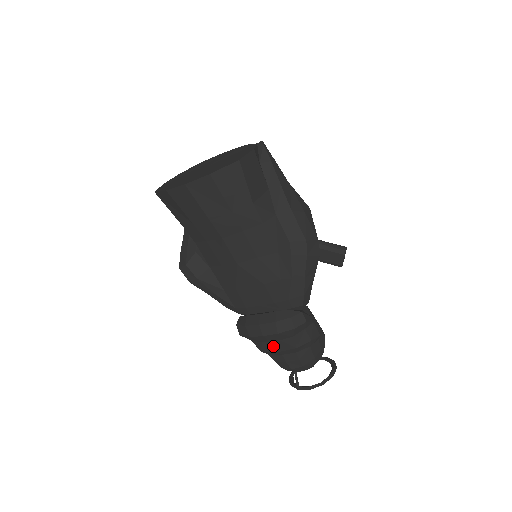
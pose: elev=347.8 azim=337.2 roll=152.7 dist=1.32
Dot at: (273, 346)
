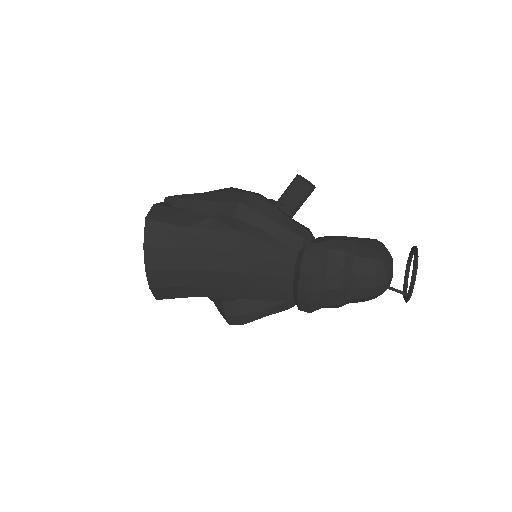
Dot at: (331, 289)
